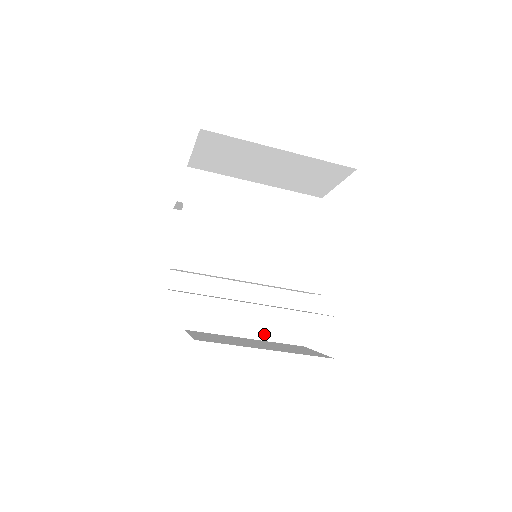
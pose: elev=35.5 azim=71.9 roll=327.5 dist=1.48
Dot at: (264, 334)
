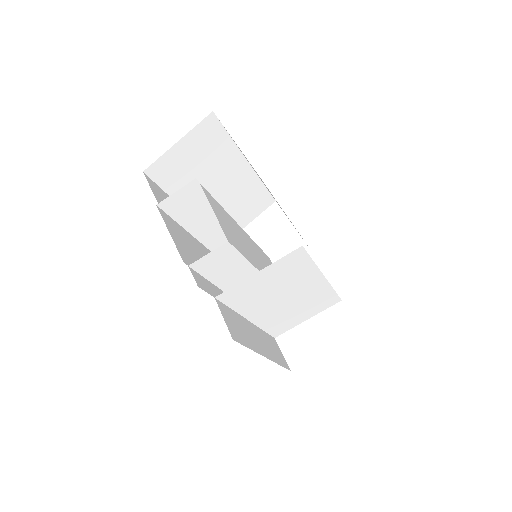
Dot at: (271, 355)
